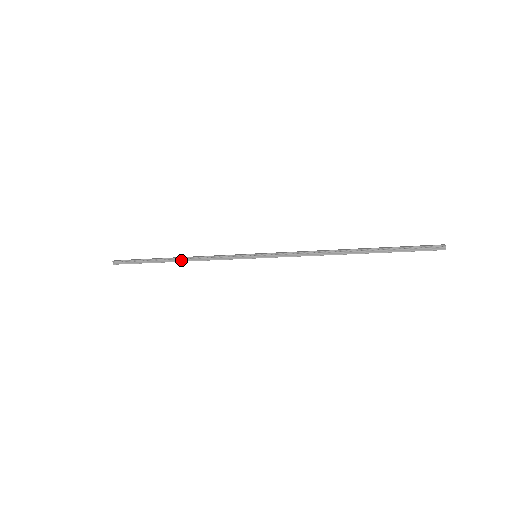
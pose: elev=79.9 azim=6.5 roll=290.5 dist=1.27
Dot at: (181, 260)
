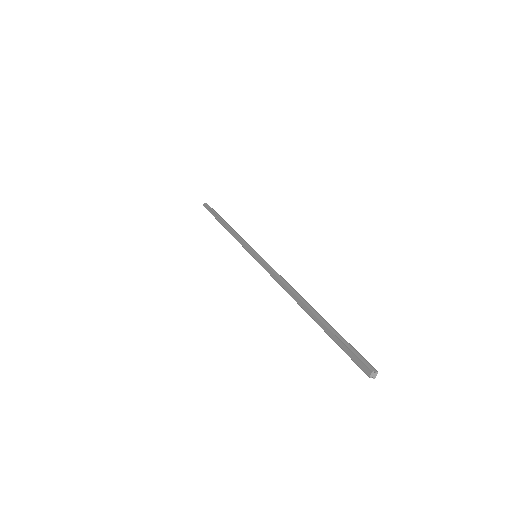
Dot at: occluded
